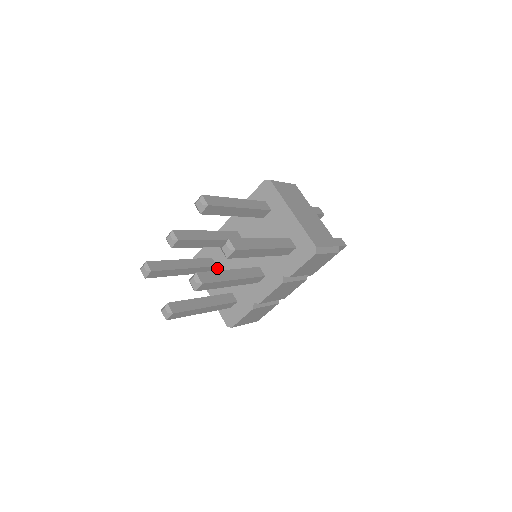
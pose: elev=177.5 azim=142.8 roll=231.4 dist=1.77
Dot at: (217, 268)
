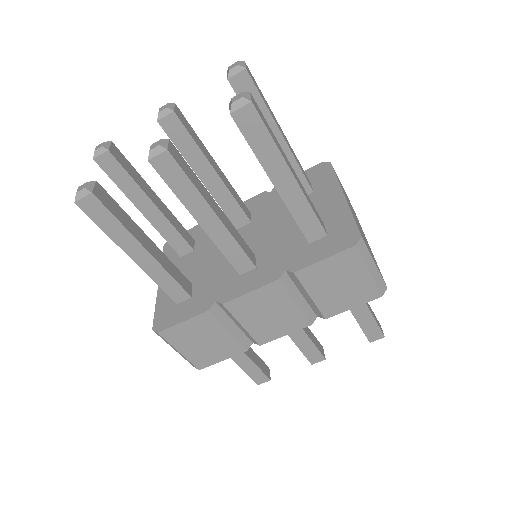
Dot at: (193, 252)
